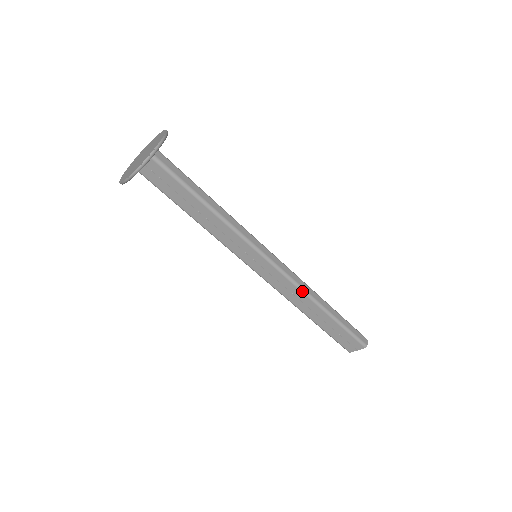
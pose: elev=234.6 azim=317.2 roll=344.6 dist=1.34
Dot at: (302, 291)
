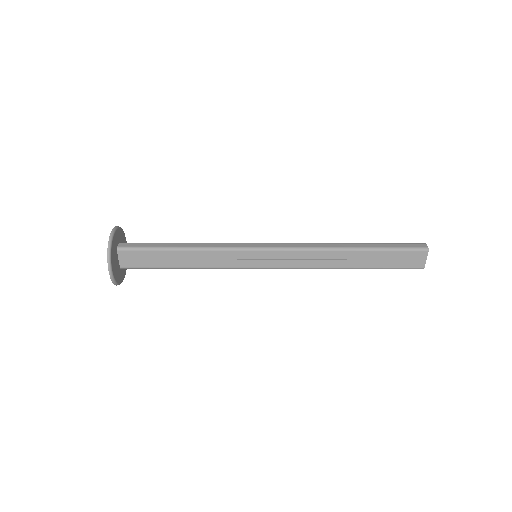
Dot at: (316, 250)
